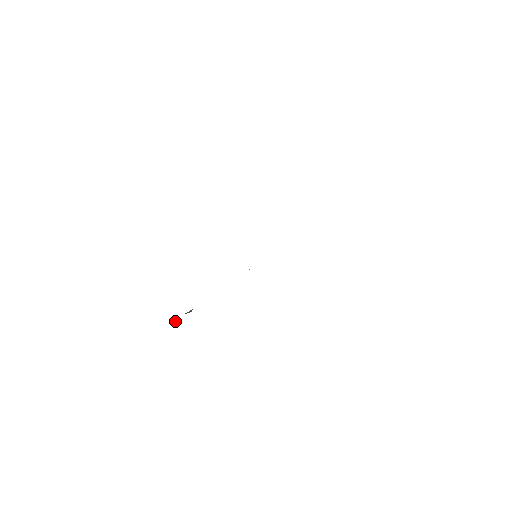
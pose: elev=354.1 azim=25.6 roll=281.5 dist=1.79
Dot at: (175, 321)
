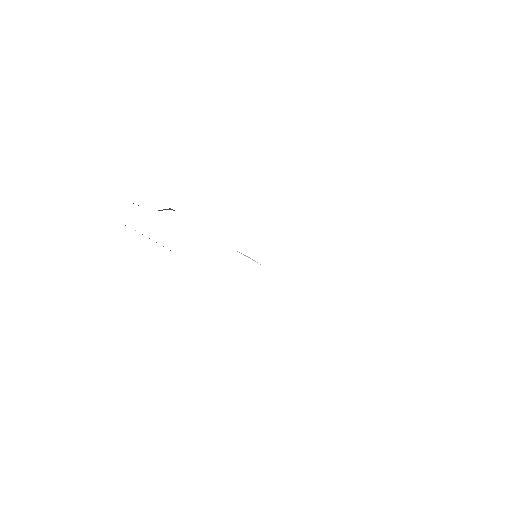
Dot at: occluded
